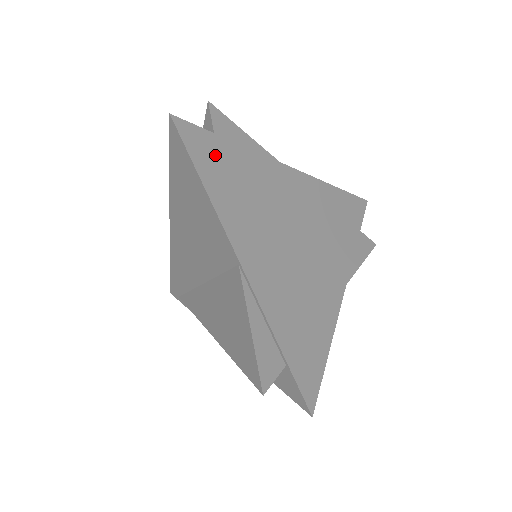
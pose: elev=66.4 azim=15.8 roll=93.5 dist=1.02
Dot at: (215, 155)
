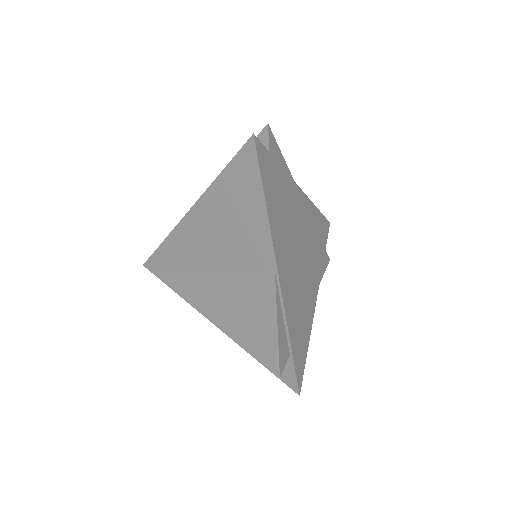
Dot at: (271, 175)
